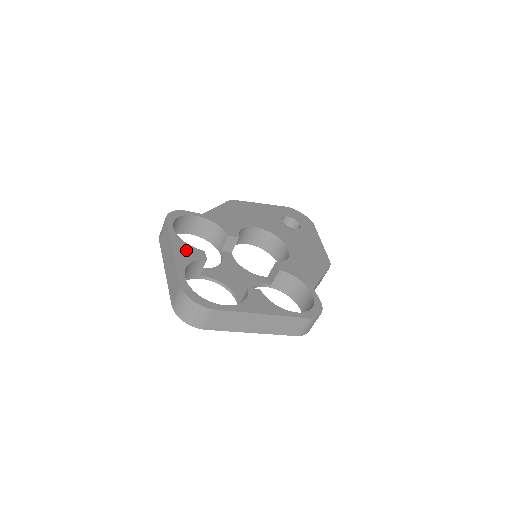
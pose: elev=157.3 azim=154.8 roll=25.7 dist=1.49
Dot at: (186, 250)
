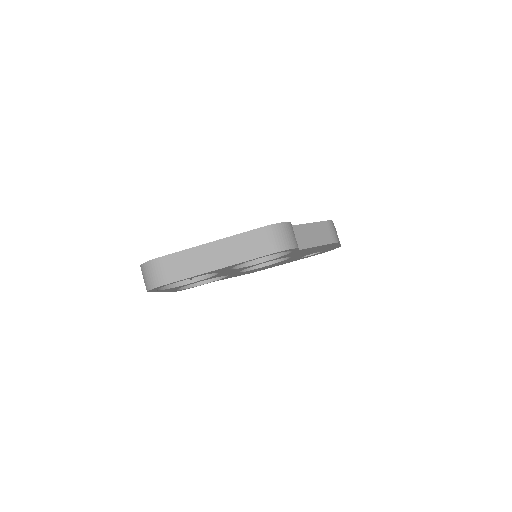
Dot at: occluded
